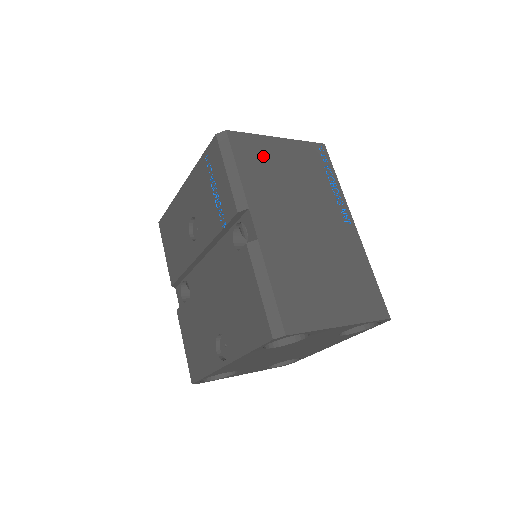
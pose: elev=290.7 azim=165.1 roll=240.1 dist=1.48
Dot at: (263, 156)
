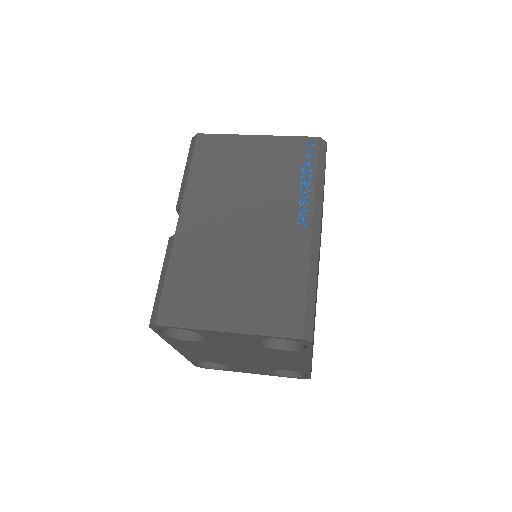
Dot at: (226, 155)
